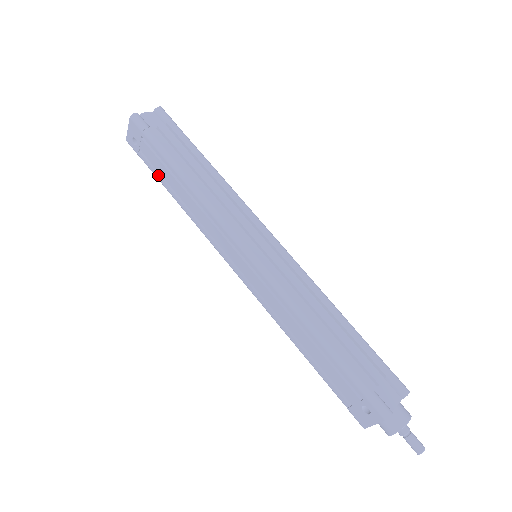
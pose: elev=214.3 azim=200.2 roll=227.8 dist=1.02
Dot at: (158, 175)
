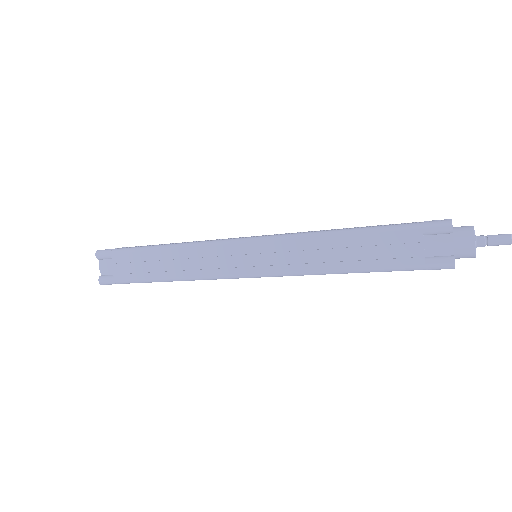
Dot at: occluded
